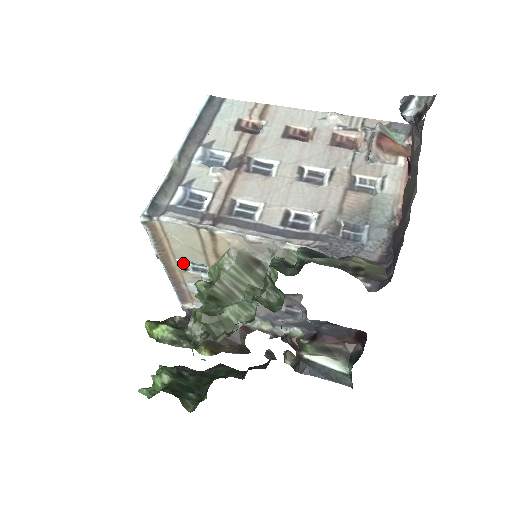
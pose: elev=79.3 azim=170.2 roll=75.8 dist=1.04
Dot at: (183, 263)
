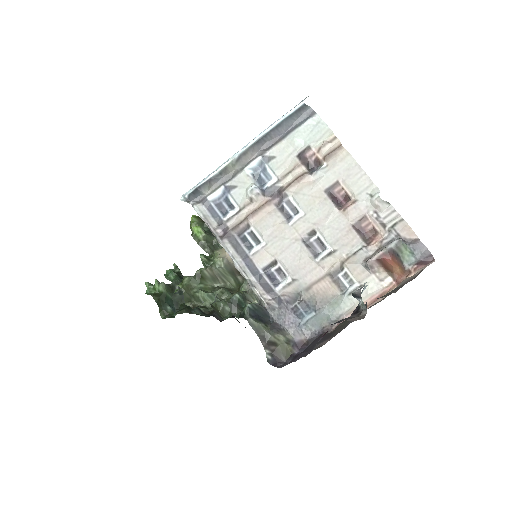
Dot at: occluded
